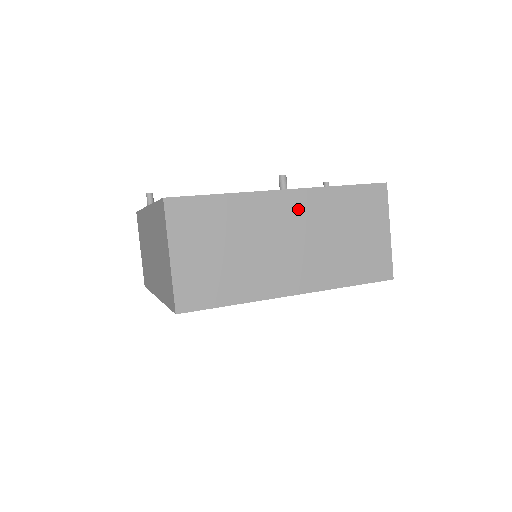
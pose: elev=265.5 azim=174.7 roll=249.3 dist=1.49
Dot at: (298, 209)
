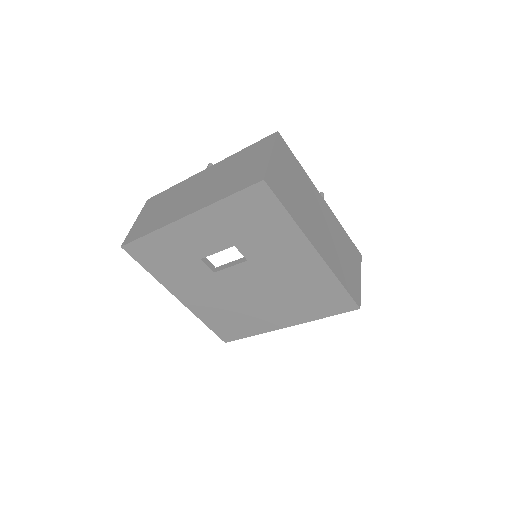
Dot at: (327, 214)
